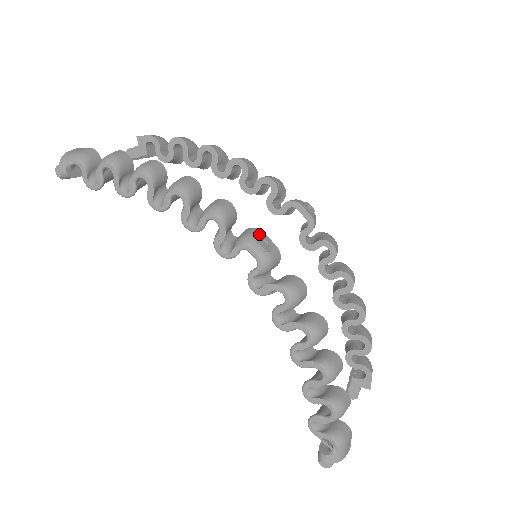
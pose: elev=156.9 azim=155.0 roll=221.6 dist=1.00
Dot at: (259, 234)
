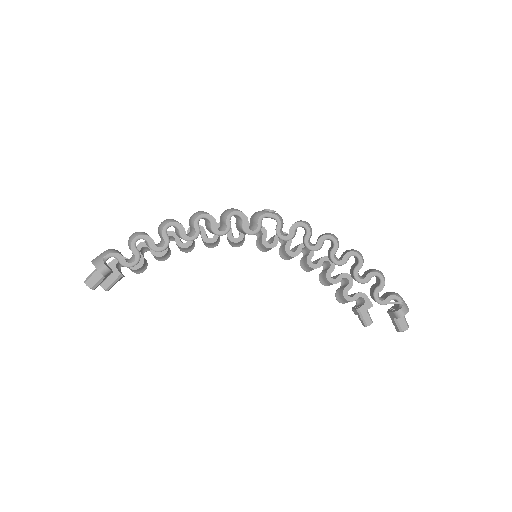
Dot at: occluded
